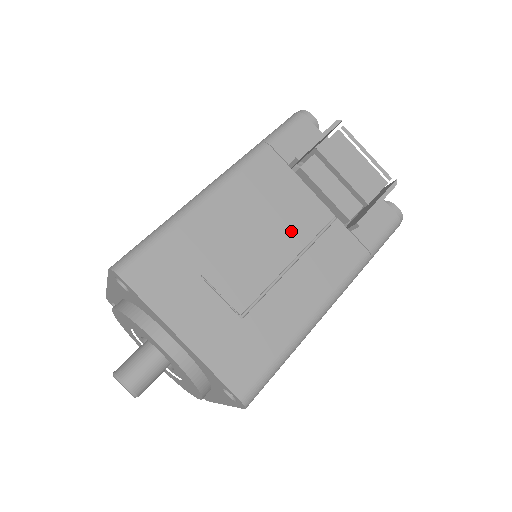
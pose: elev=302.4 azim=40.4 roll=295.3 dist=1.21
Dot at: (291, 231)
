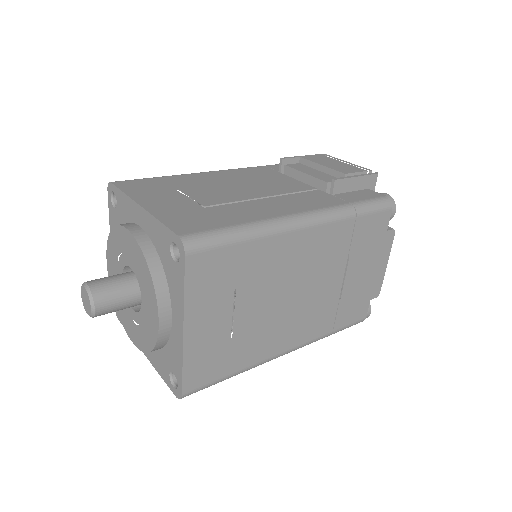
Dot at: (271, 188)
